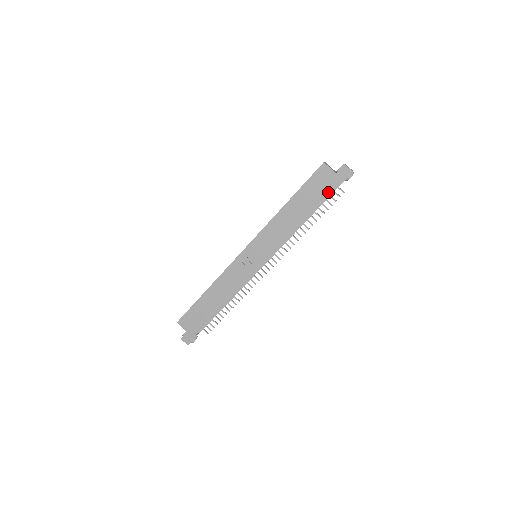
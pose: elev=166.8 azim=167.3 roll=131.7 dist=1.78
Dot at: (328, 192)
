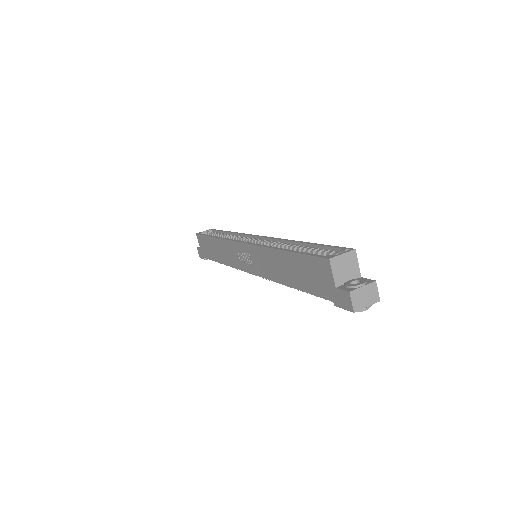
Dot at: (320, 294)
